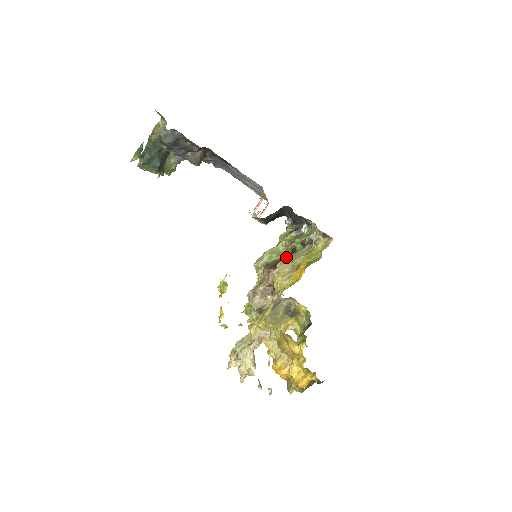
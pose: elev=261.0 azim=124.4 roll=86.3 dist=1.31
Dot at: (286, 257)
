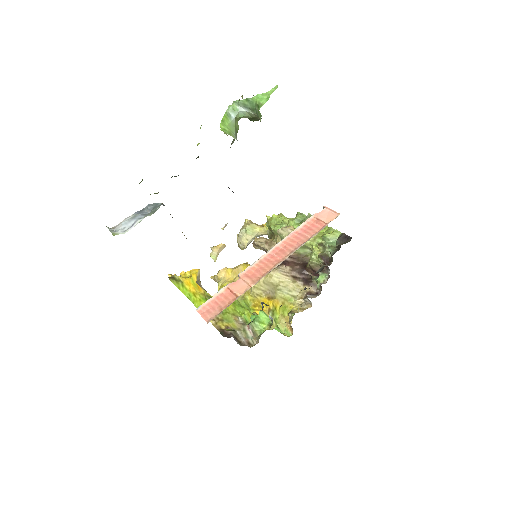
Dot at: (290, 269)
